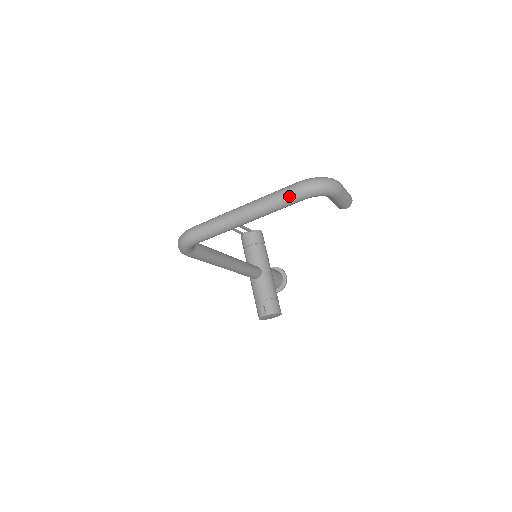
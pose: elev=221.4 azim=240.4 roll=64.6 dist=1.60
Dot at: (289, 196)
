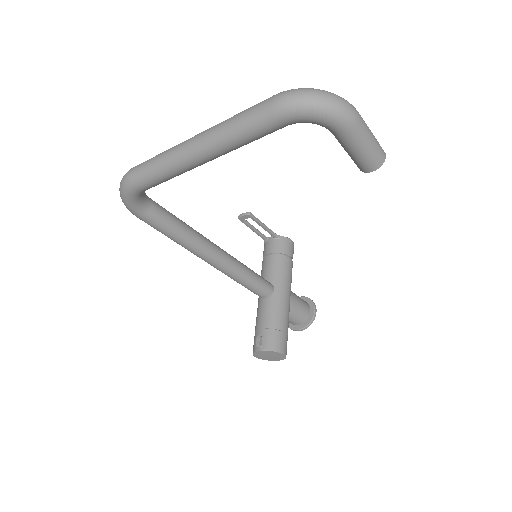
Dot at: (259, 113)
